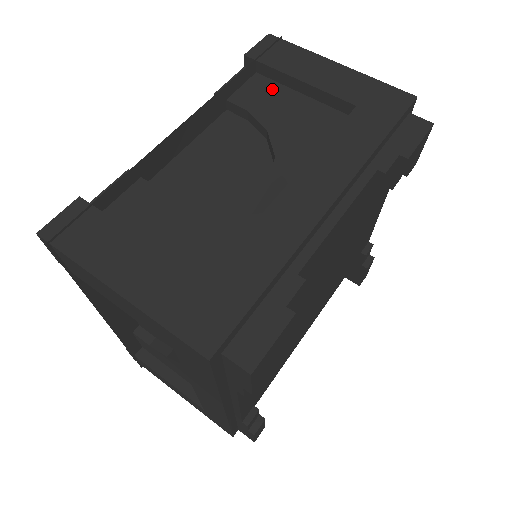
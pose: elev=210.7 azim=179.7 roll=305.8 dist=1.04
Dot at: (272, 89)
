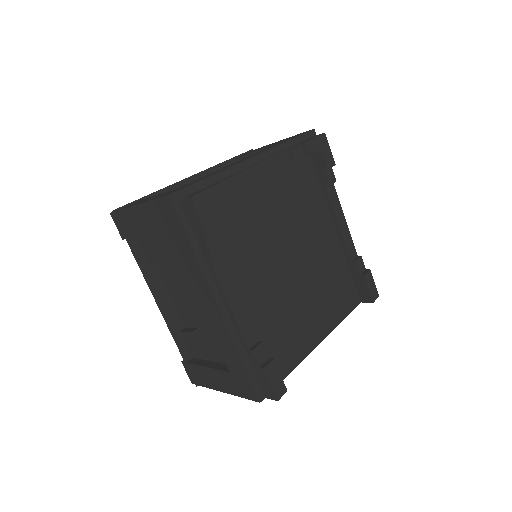
Dot at: occluded
